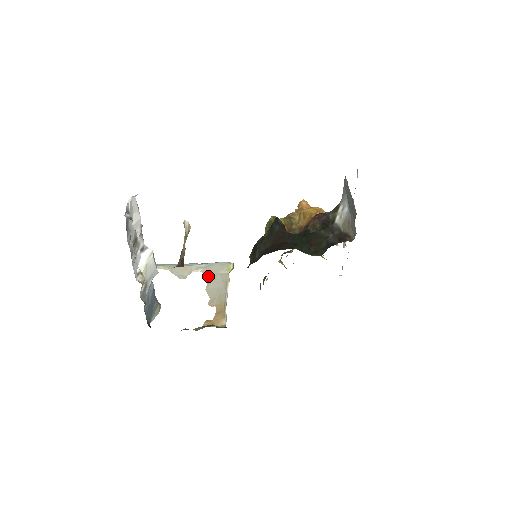
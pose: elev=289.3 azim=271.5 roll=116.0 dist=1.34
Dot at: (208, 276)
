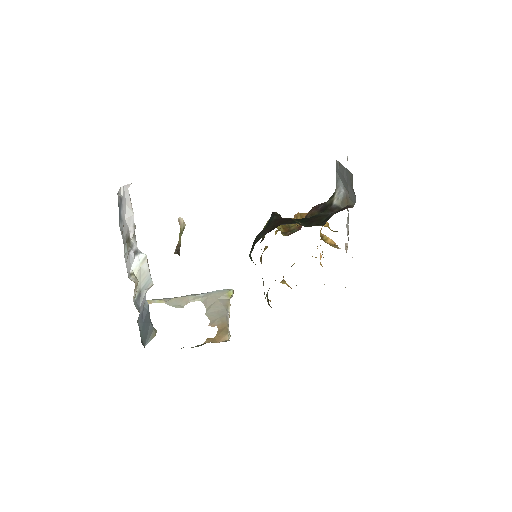
Dot at: (207, 303)
